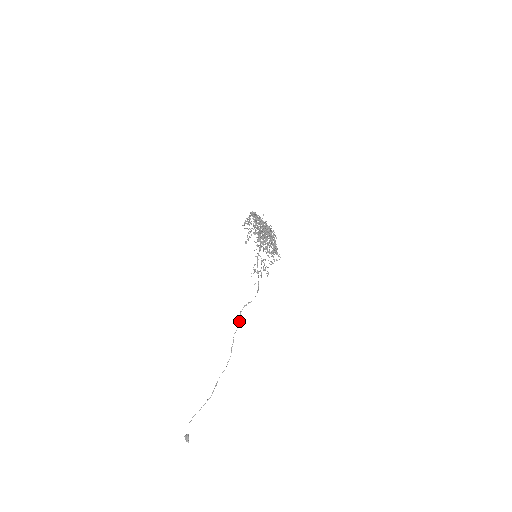
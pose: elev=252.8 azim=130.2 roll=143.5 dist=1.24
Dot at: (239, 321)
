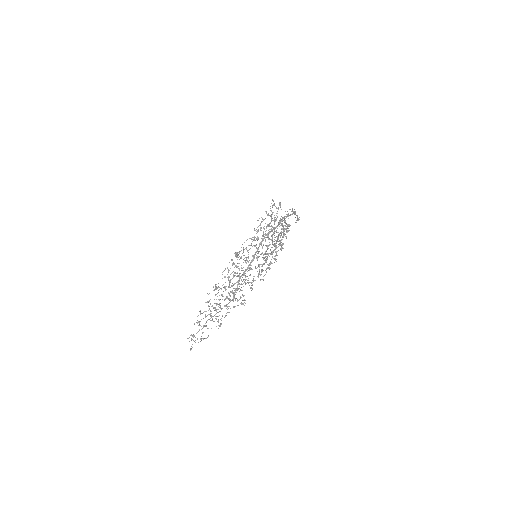
Dot at: occluded
